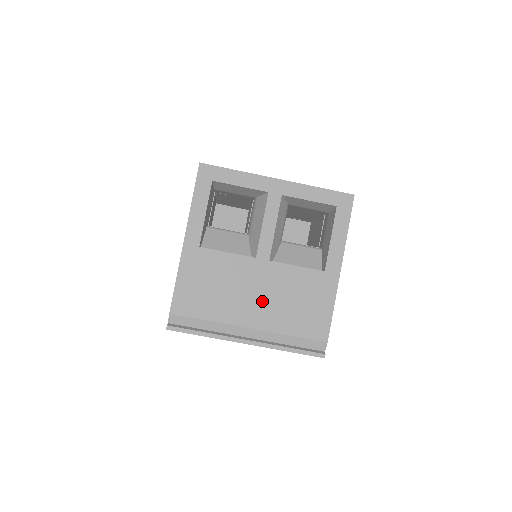
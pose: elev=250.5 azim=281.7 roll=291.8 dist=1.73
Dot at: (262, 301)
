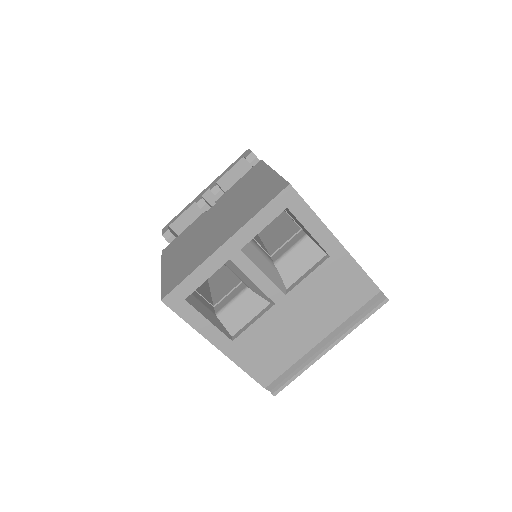
Dot at: (311, 320)
